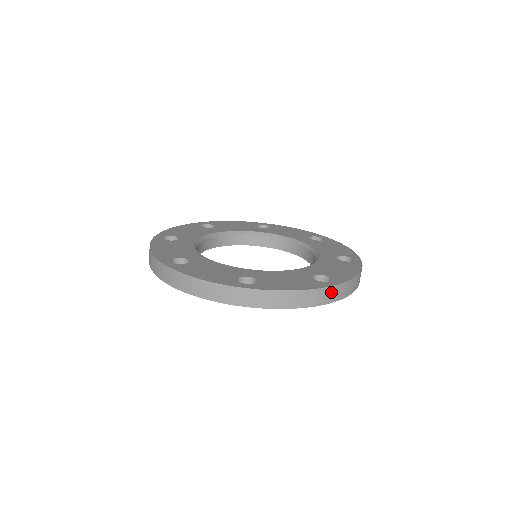
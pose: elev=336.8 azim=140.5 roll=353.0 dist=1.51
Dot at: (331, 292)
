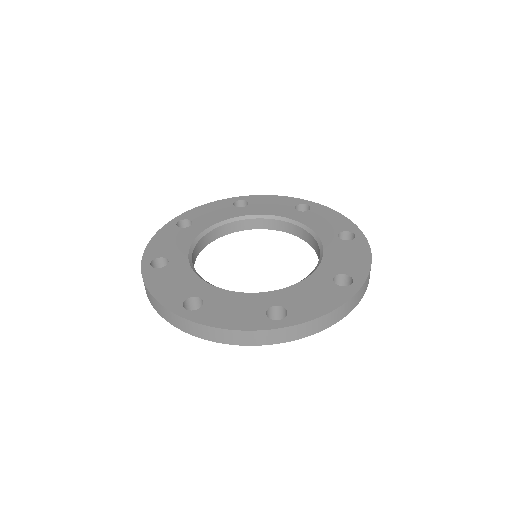
Dot at: (275, 334)
